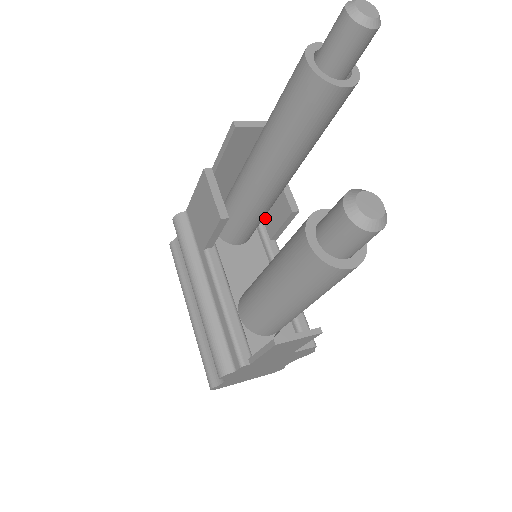
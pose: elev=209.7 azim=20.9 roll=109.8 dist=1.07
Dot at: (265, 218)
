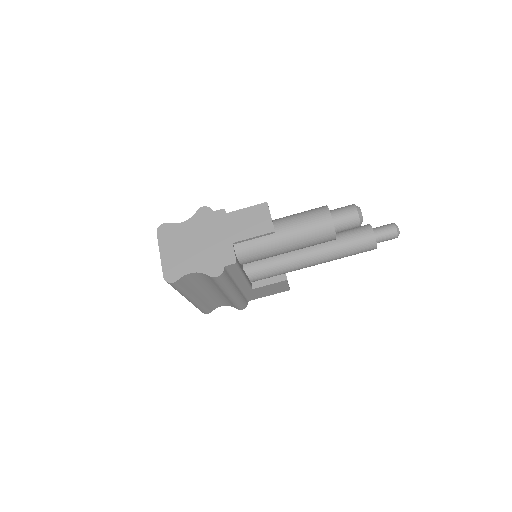
Dot at: occluded
